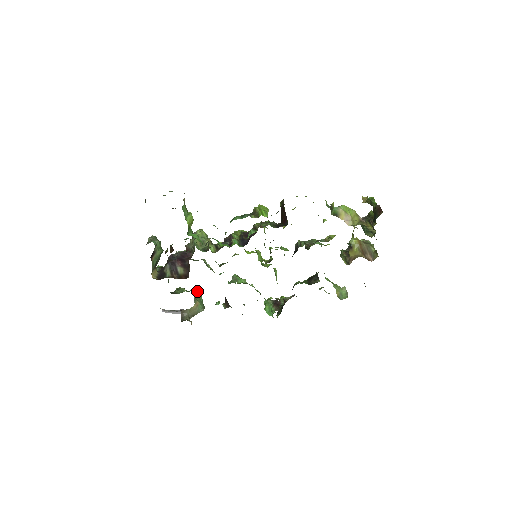
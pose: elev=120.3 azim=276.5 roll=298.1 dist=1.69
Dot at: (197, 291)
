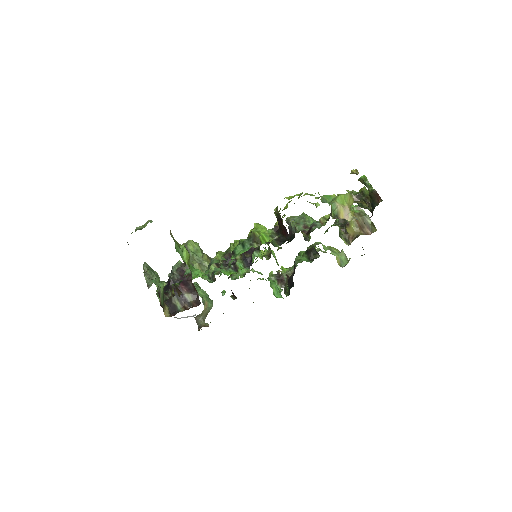
Dot at: (198, 286)
